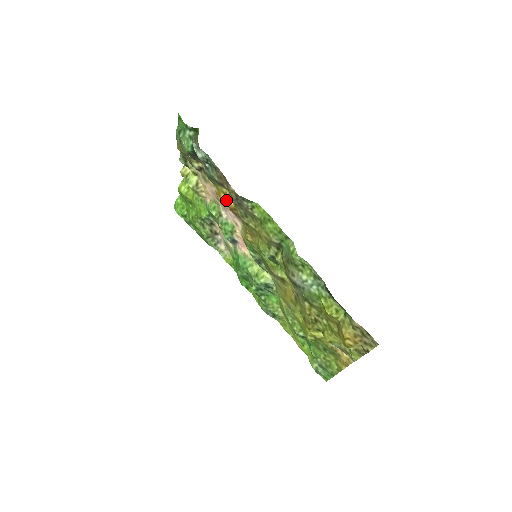
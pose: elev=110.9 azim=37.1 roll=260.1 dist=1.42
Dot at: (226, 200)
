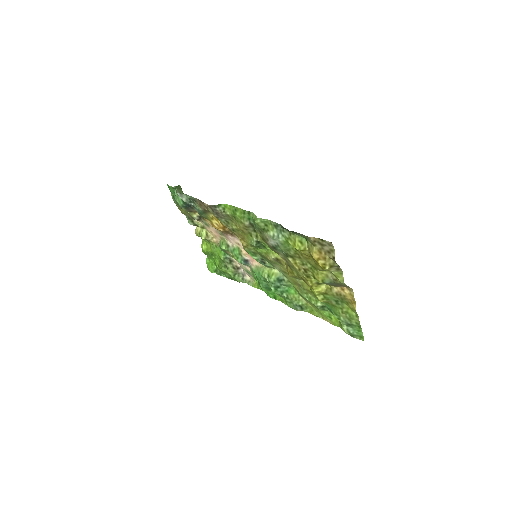
Dot at: (216, 223)
